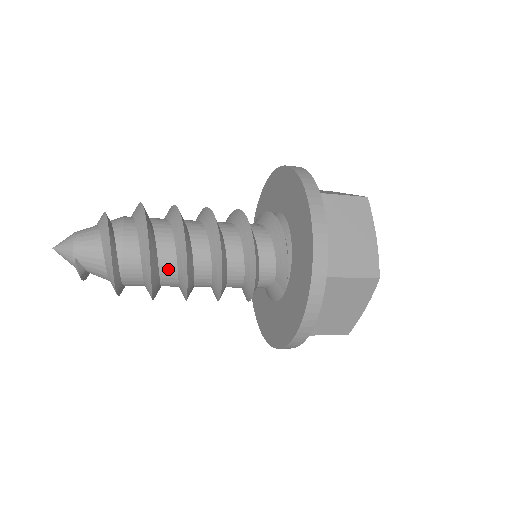
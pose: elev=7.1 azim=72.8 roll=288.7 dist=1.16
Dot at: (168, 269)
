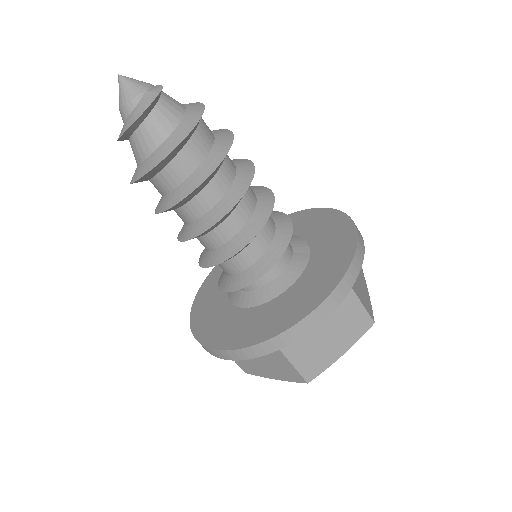
Dot at: (229, 158)
